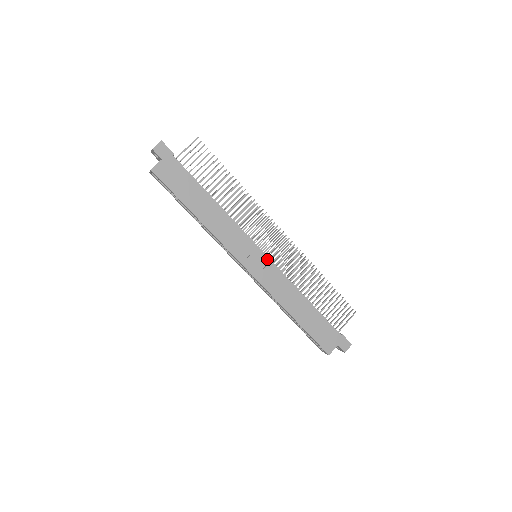
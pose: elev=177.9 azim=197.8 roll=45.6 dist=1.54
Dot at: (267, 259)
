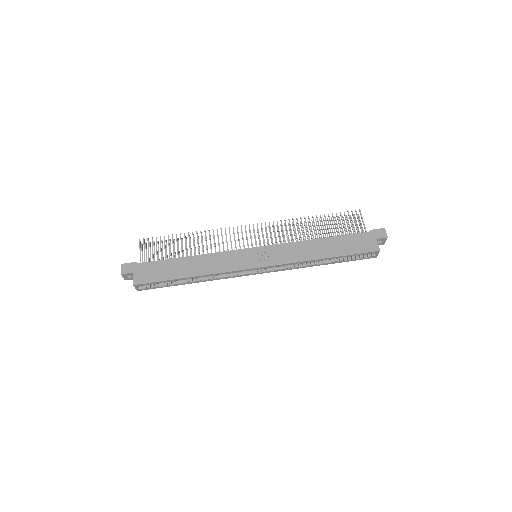
Dot at: (263, 248)
